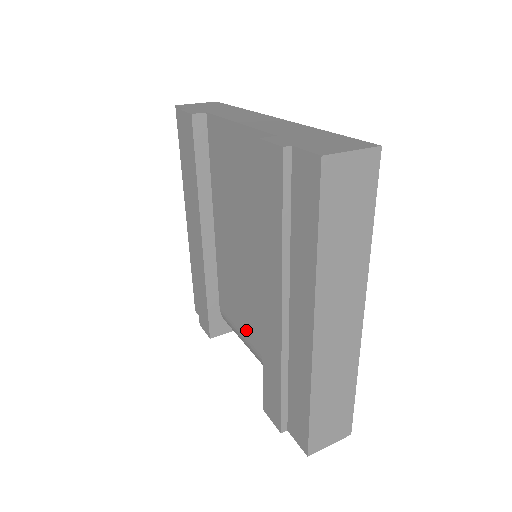
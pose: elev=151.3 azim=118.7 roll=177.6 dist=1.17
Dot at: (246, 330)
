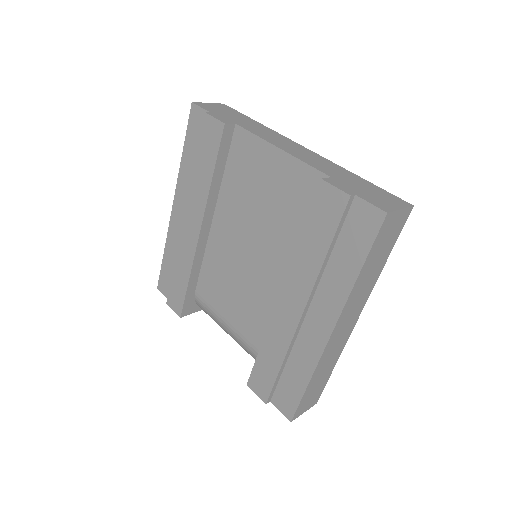
Dot at: (231, 316)
